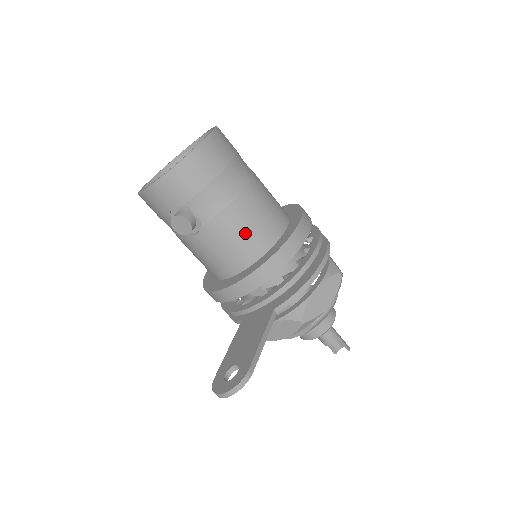
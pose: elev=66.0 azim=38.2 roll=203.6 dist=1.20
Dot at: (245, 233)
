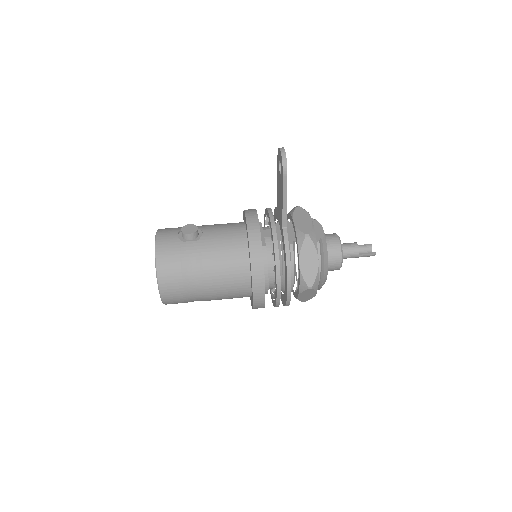
Dot at: occluded
